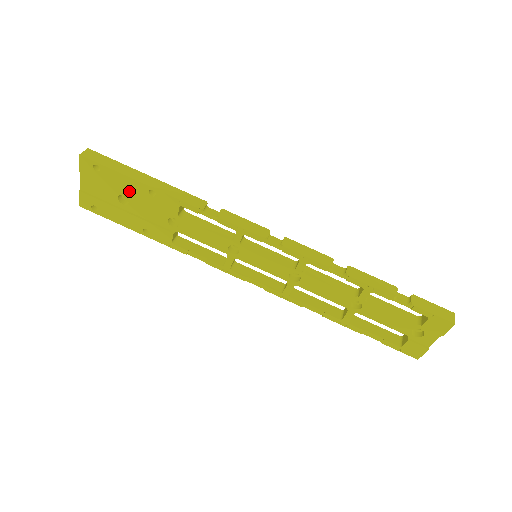
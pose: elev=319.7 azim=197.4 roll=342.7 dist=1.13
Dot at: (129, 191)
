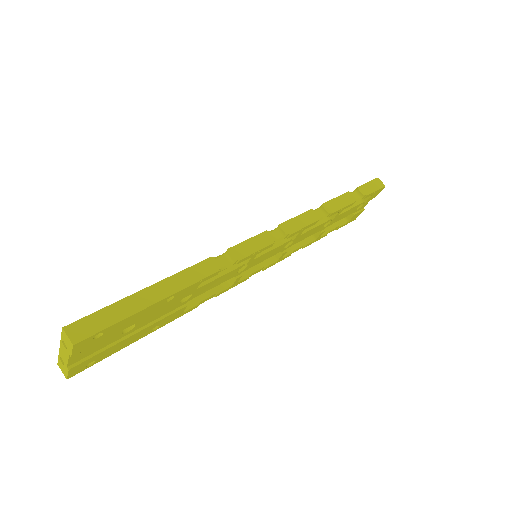
Dot at: (141, 319)
